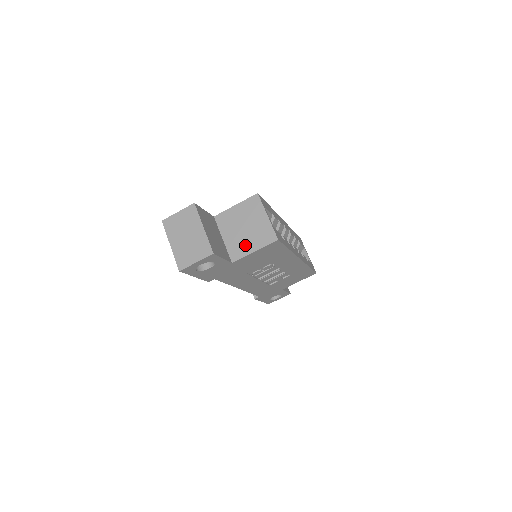
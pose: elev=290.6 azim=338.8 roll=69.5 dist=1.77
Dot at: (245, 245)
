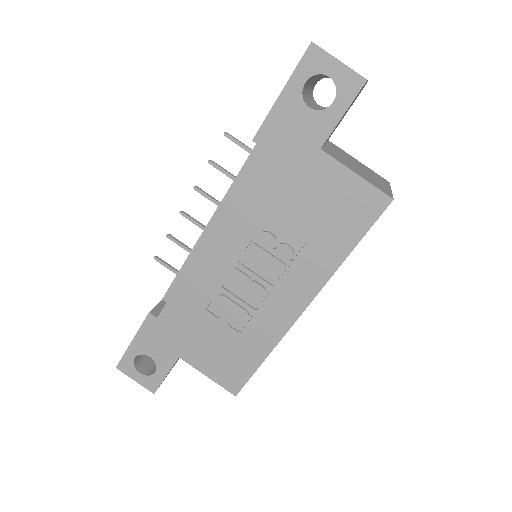
Dot at: (349, 165)
